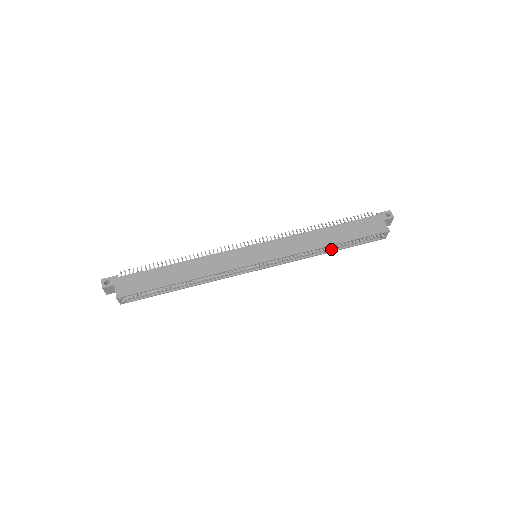
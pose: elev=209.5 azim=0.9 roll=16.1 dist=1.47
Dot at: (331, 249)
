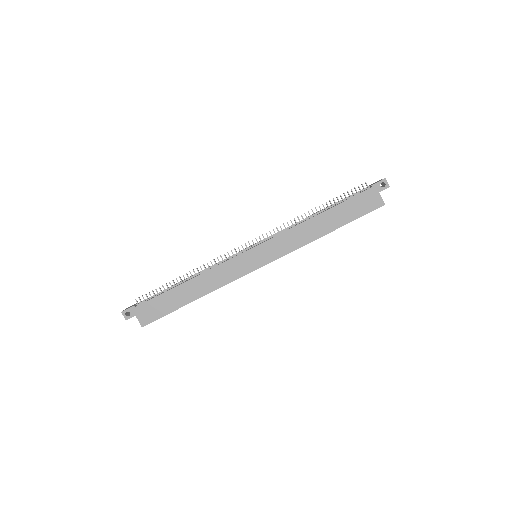
Dot at: occluded
